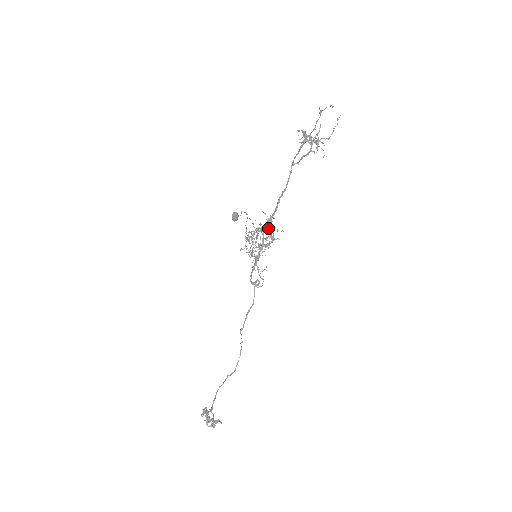
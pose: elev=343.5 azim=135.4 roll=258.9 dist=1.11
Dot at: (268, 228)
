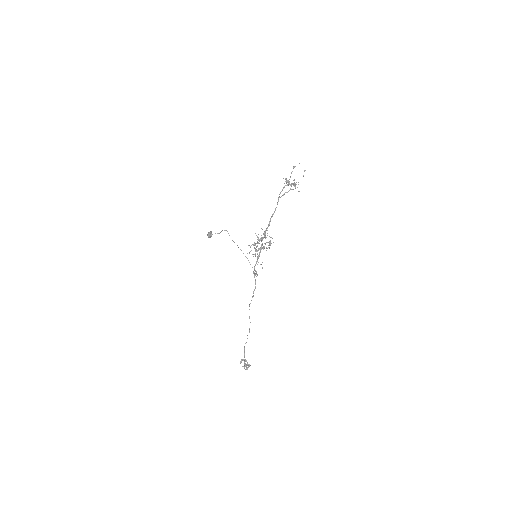
Dot at: (265, 237)
